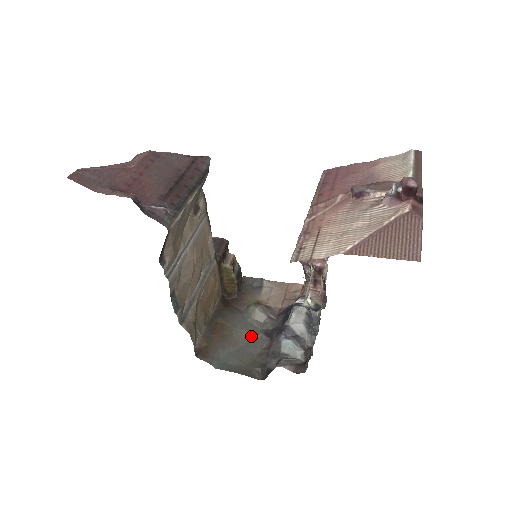
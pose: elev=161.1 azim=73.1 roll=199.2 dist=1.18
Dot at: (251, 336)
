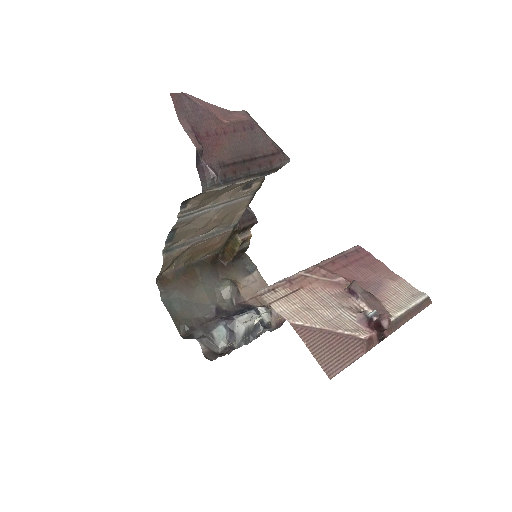
Dot at: (206, 301)
